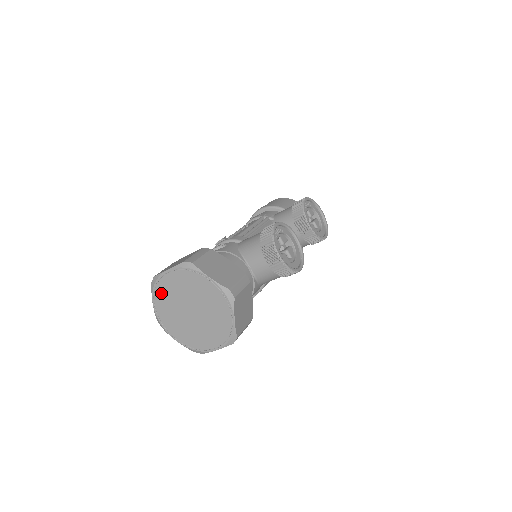
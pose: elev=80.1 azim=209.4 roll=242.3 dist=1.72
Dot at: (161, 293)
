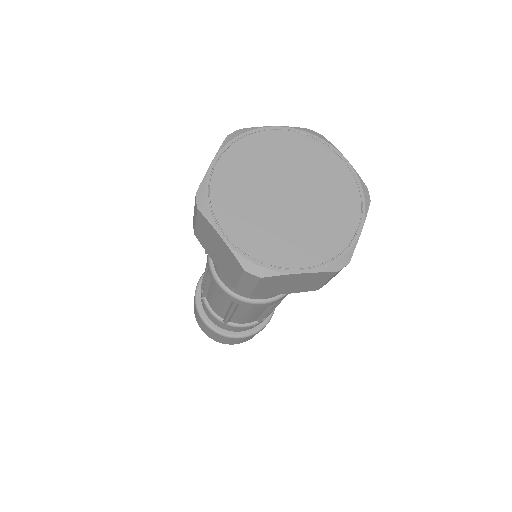
Dot at: (225, 206)
